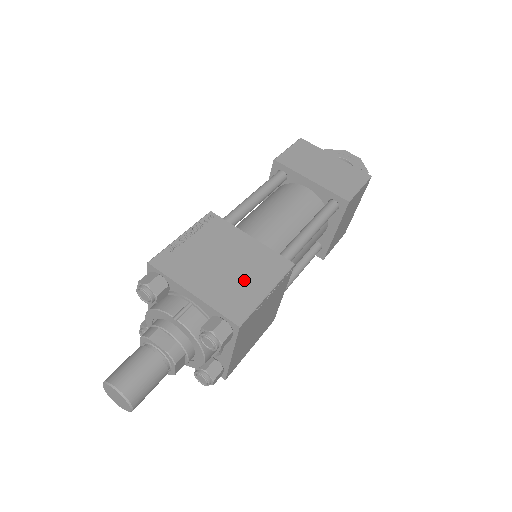
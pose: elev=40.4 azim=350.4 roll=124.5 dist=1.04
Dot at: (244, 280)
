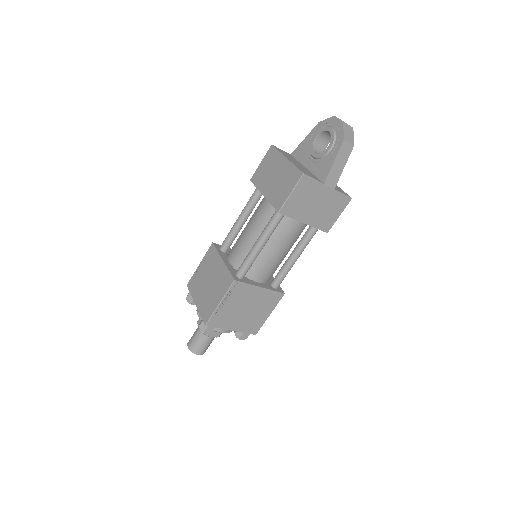
Dot at: (213, 294)
